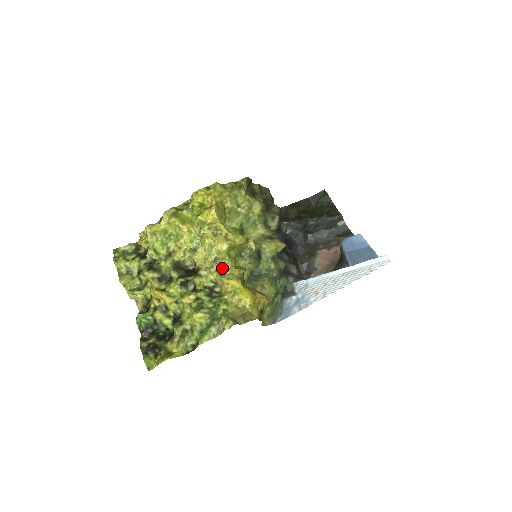
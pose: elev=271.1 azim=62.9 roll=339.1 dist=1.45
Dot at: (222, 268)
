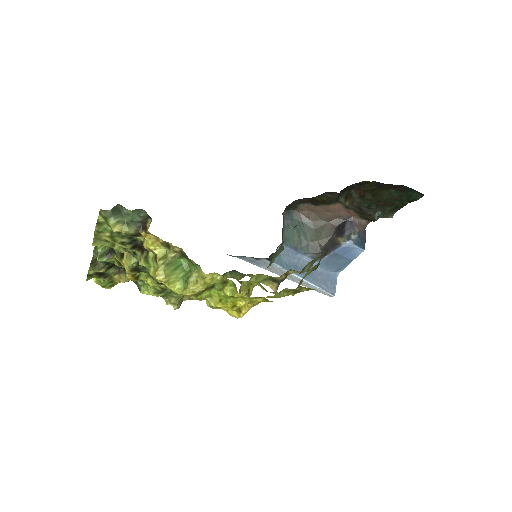
Dot at: occluded
